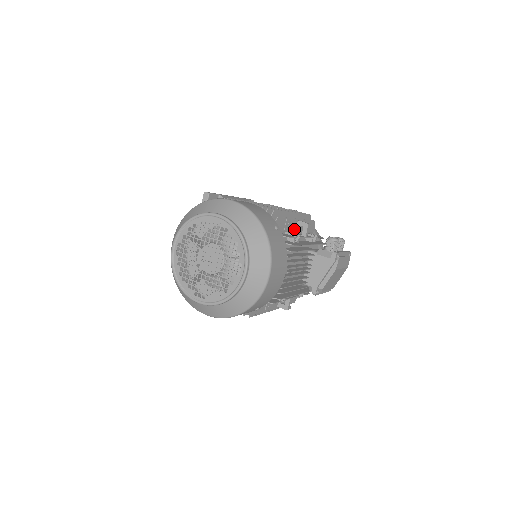
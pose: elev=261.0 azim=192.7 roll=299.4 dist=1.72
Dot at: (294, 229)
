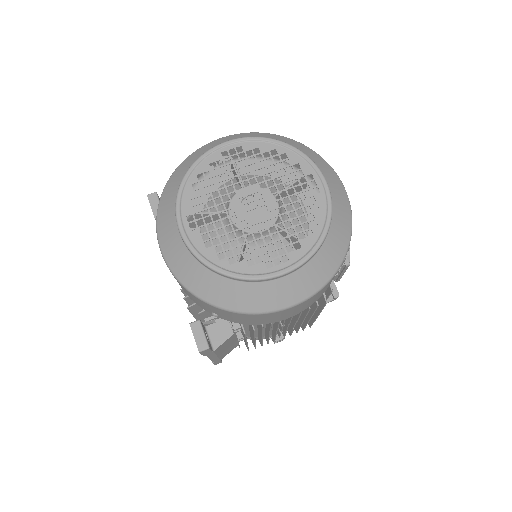
Dot at: occluded
